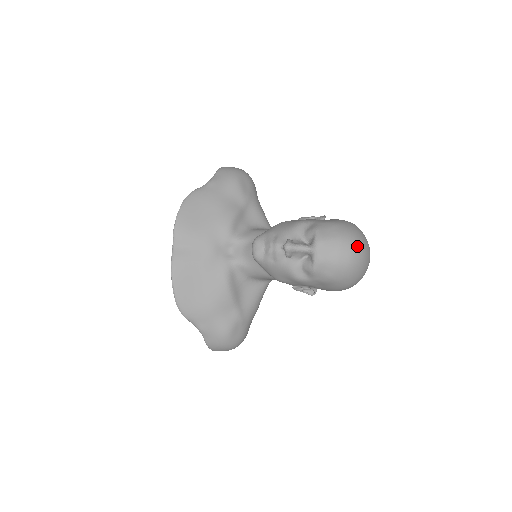
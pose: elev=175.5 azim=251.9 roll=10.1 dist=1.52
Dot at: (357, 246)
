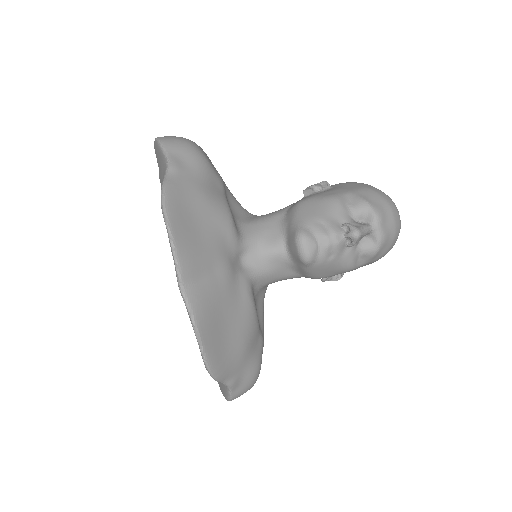
Dot at: occluded
